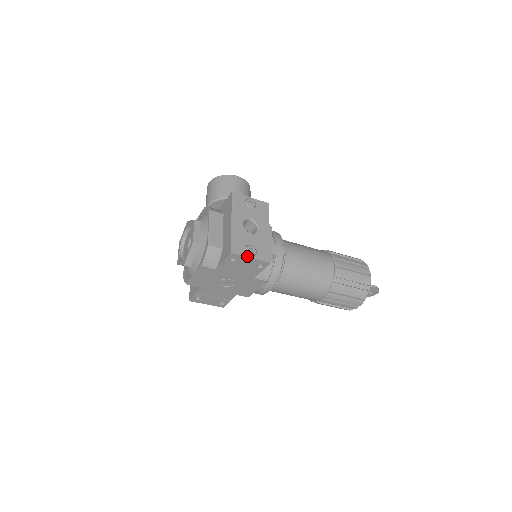
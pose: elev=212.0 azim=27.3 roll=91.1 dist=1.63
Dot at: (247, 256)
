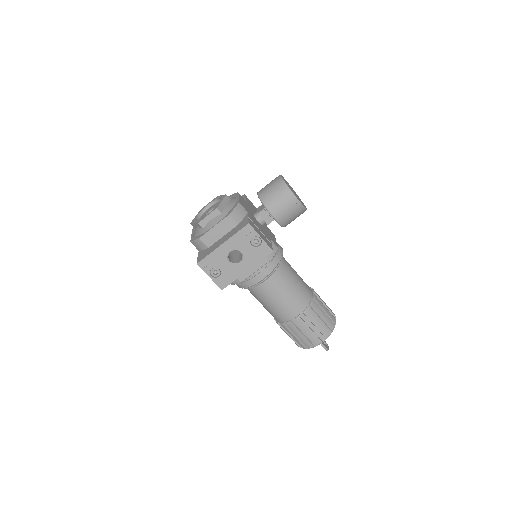
Dot at: (207, 274)
